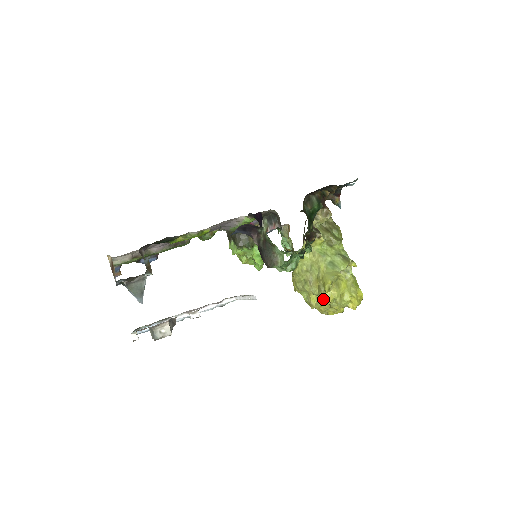
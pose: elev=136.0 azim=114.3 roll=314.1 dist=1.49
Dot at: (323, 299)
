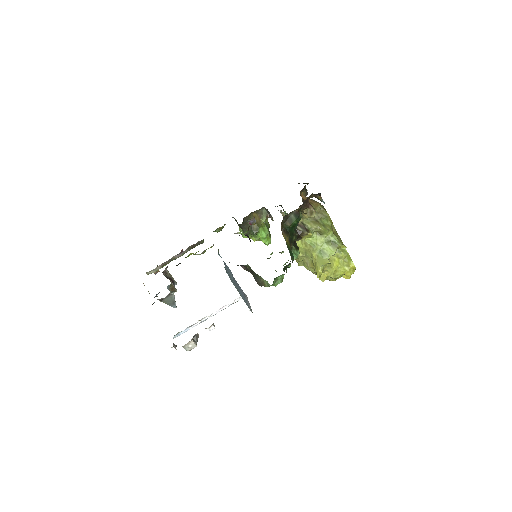
Dot at: (319, 278)
